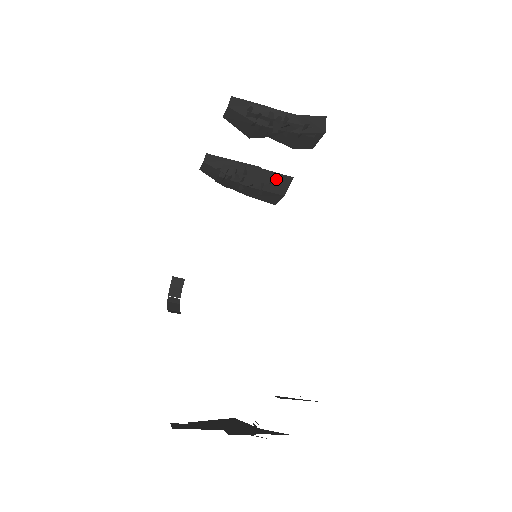
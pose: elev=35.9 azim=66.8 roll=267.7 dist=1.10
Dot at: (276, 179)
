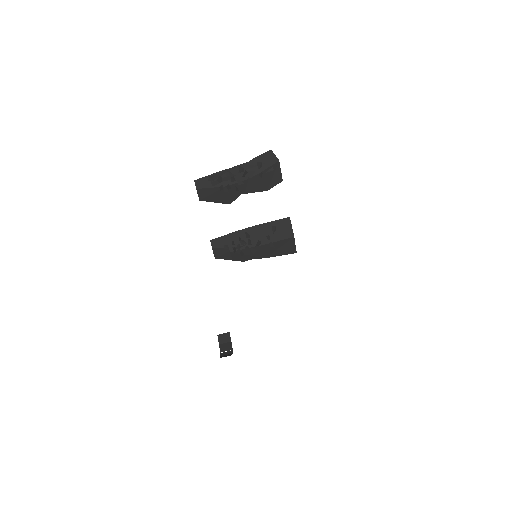
Dot at: (276, 227)
